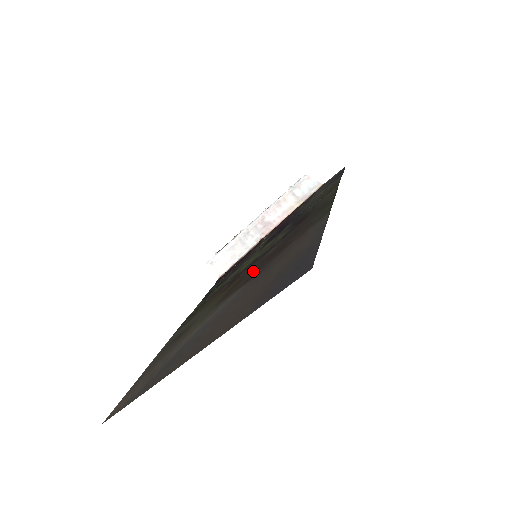
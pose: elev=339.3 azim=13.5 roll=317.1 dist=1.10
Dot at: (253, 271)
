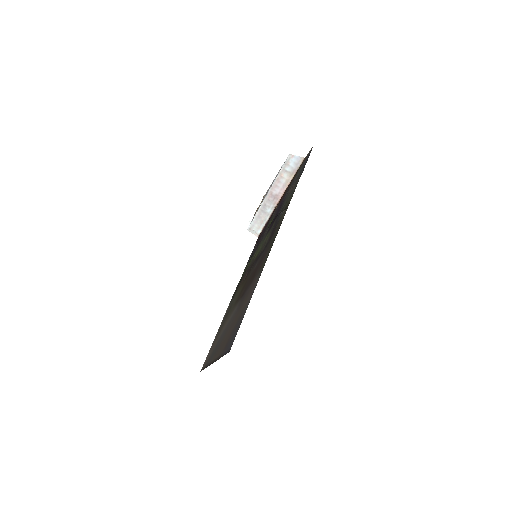
Dot at: (247, 284)
